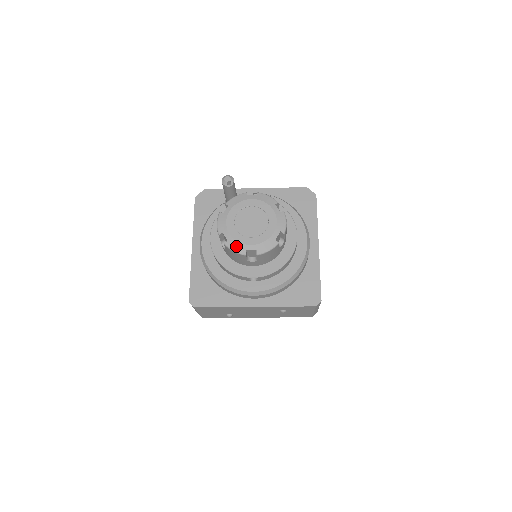
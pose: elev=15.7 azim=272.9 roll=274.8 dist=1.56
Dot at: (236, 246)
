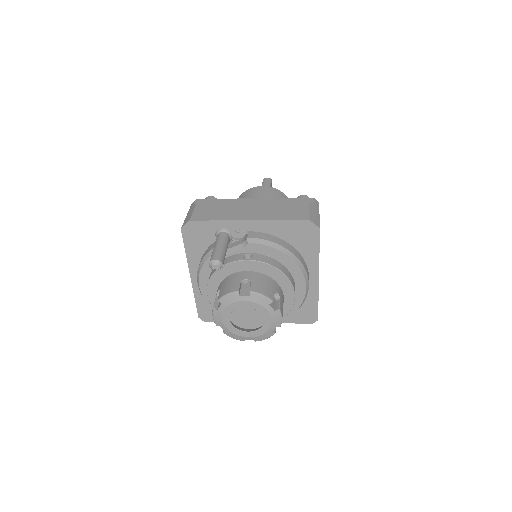
Dot at: (234, 337)
